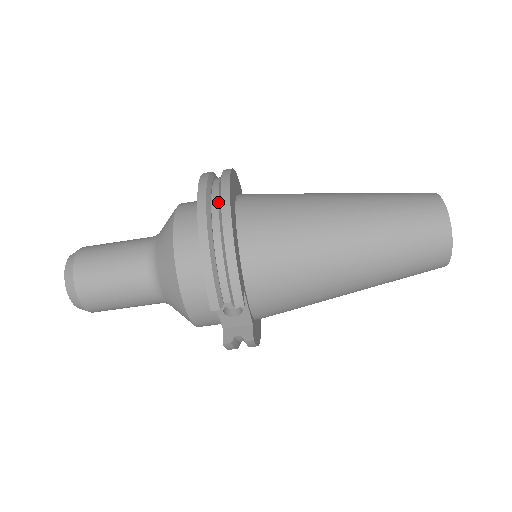
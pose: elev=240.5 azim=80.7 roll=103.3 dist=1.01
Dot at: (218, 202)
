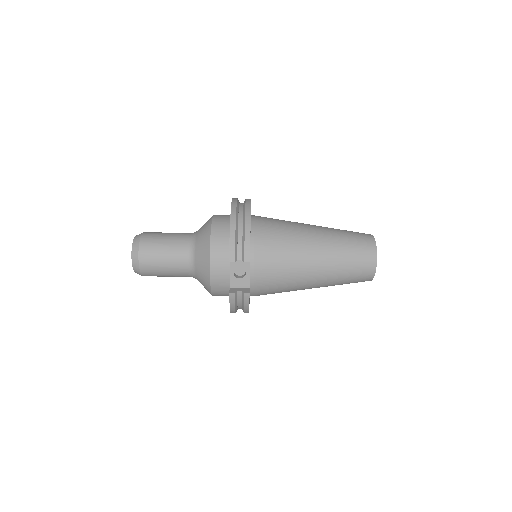
Dot at: (243, 207)
